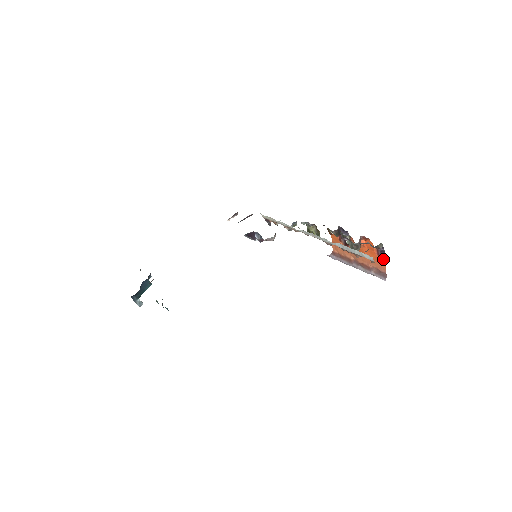
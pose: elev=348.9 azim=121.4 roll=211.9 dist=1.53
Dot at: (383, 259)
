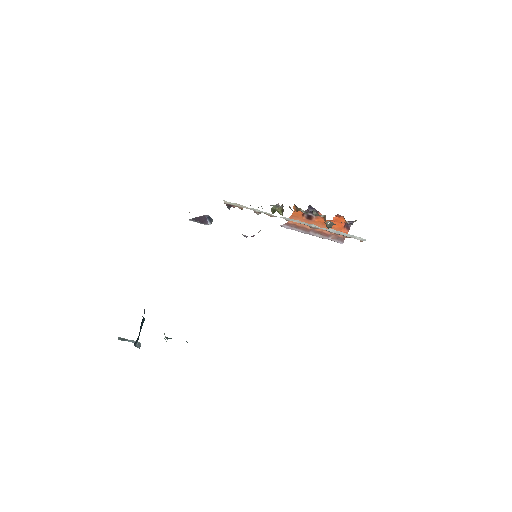
Dot at: (348, 229)
